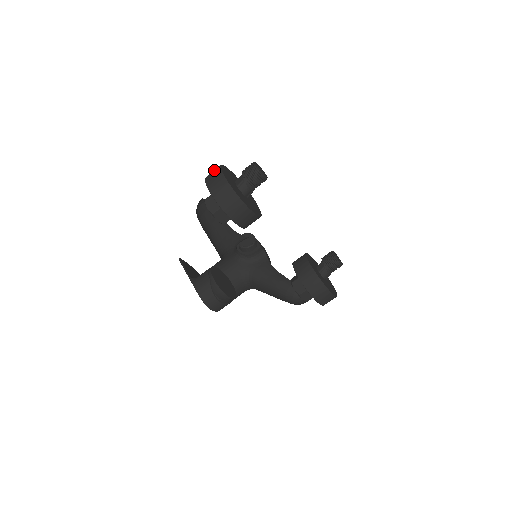
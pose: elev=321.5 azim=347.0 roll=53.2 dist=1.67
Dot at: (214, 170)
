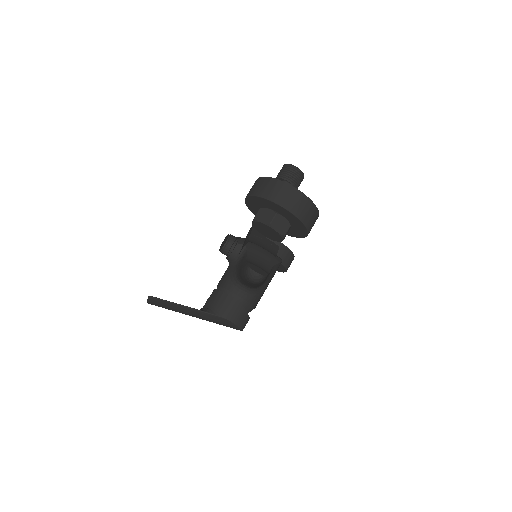
Dot at: (275, 187)
